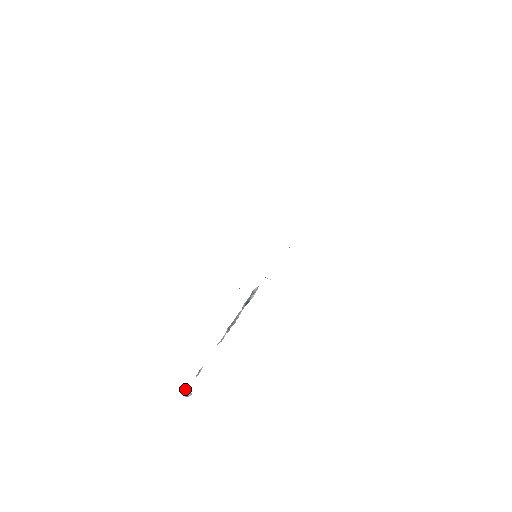
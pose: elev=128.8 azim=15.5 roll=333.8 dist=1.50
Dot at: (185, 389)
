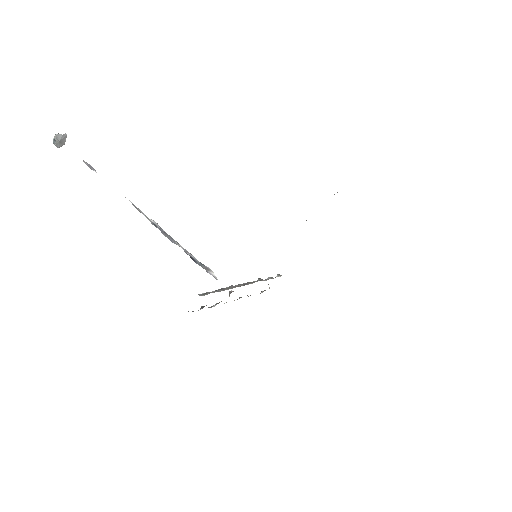
Dot at: (62, 137)
